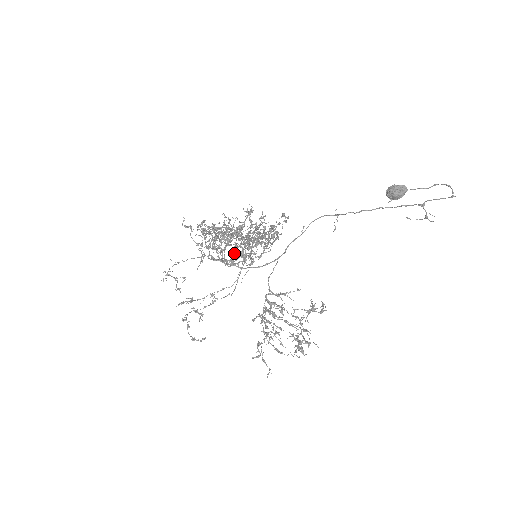
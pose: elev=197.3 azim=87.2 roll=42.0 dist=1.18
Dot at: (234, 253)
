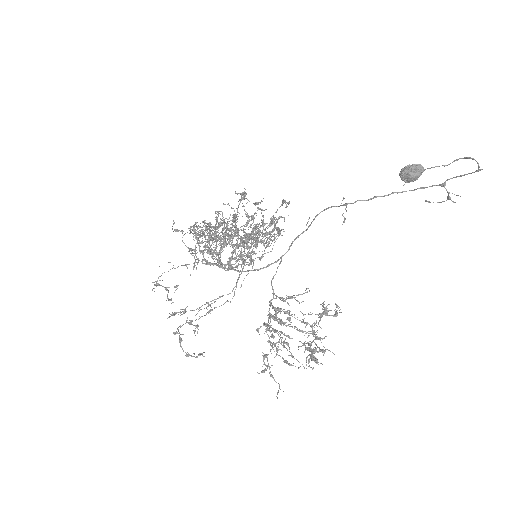
Dot at: occluded
